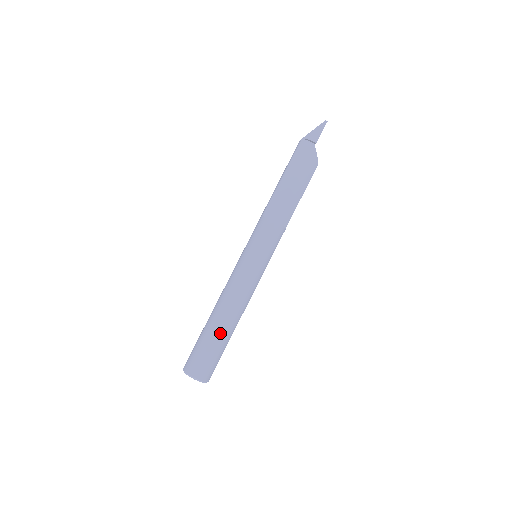
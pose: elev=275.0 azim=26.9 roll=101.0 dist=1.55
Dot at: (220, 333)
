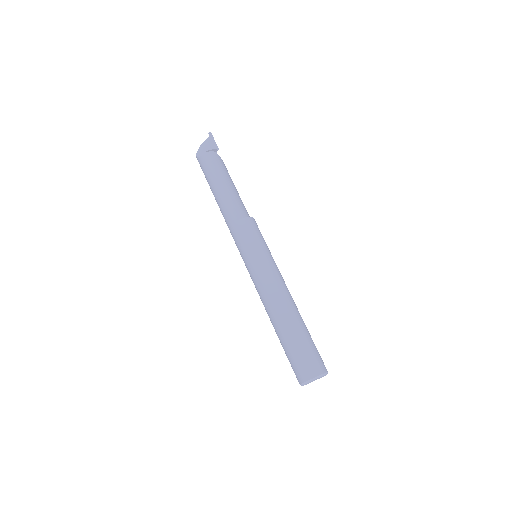
Dot at: (303, 324)
